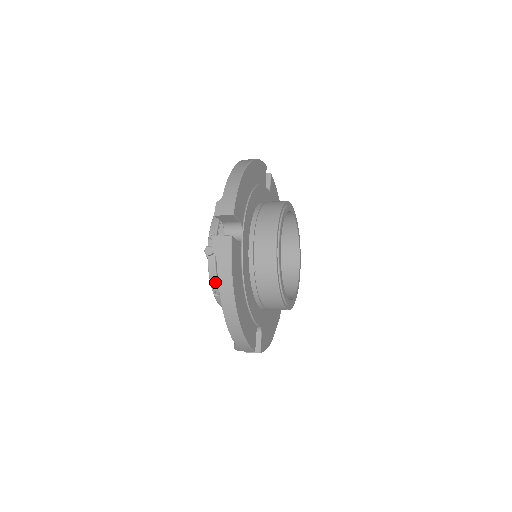
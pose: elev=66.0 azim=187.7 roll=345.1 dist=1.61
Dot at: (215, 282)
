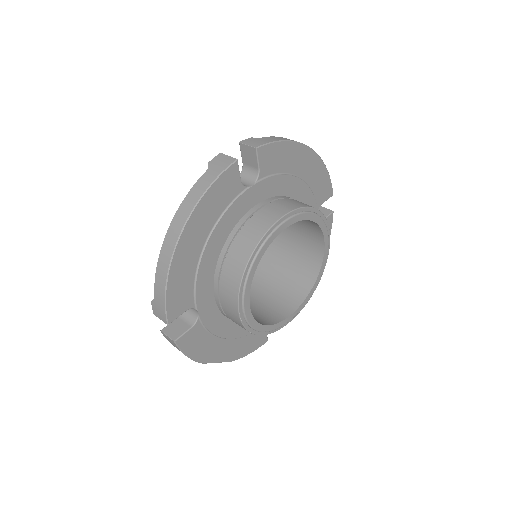
Dot at: occluded
